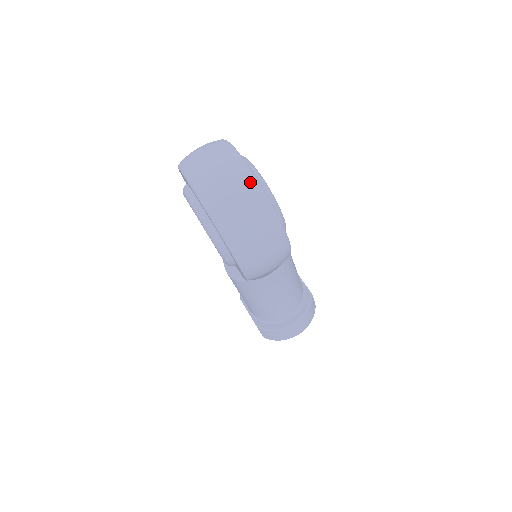
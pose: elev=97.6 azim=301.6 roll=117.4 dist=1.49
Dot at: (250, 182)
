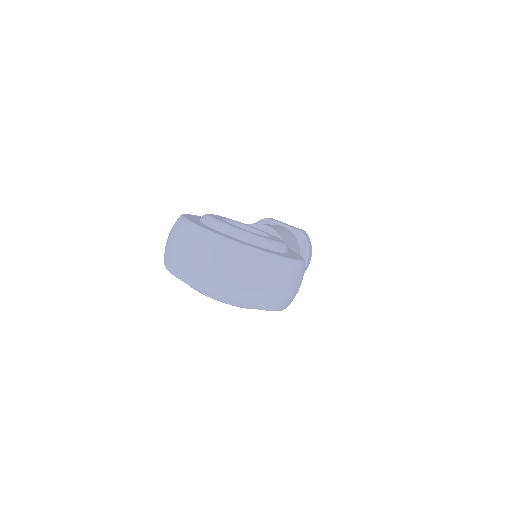
Dot at: (256, 258)
